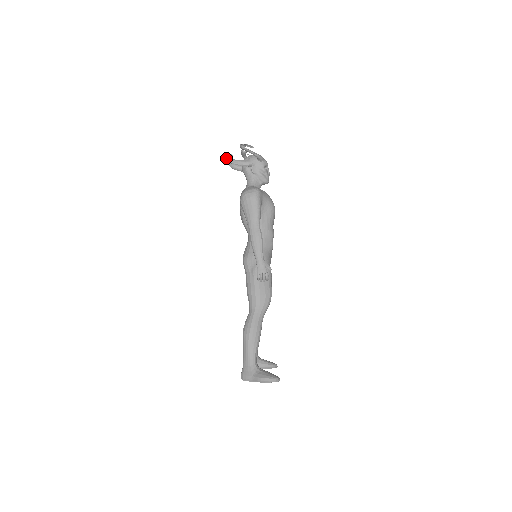
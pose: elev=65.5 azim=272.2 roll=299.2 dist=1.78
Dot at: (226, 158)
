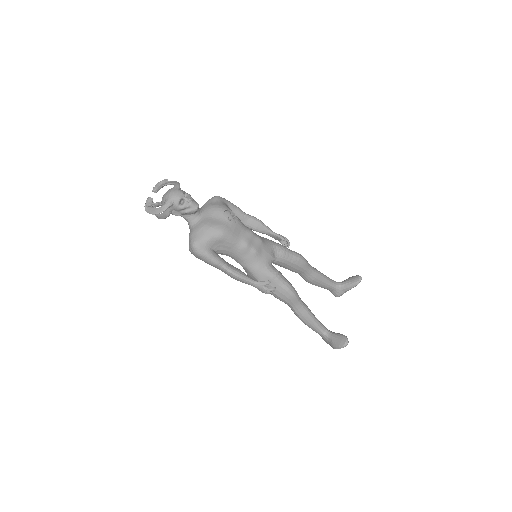
Dot at: occluded
